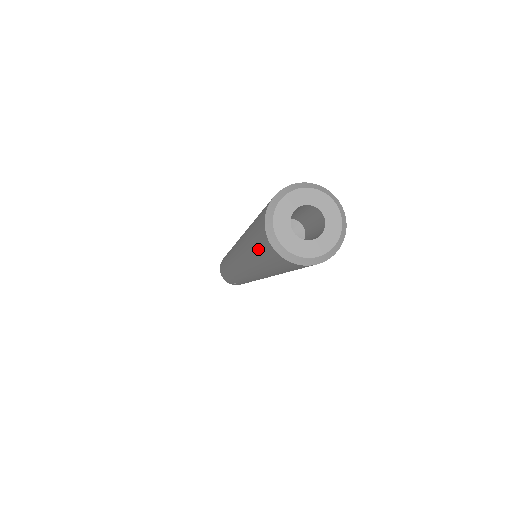
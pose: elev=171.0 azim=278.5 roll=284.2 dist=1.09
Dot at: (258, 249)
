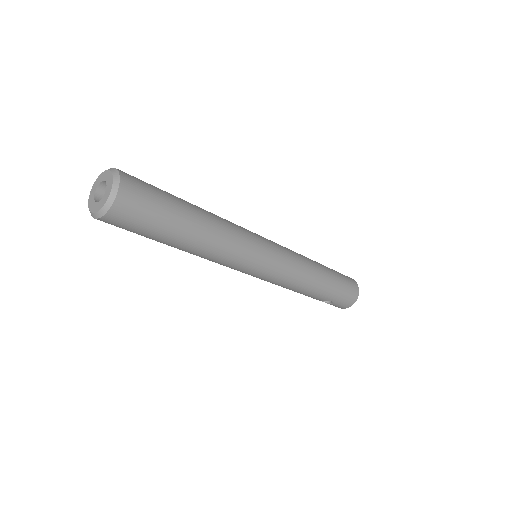
Dot at: occluded
